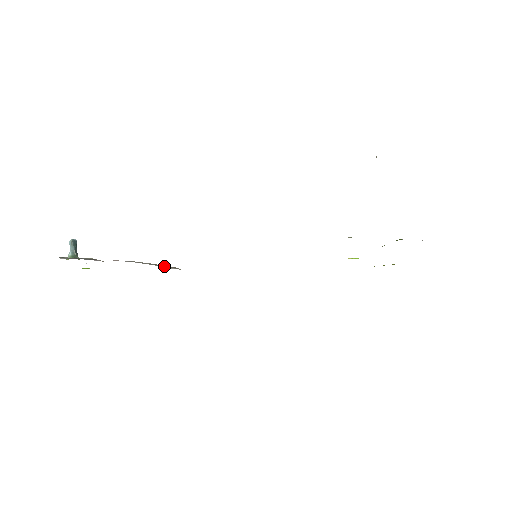
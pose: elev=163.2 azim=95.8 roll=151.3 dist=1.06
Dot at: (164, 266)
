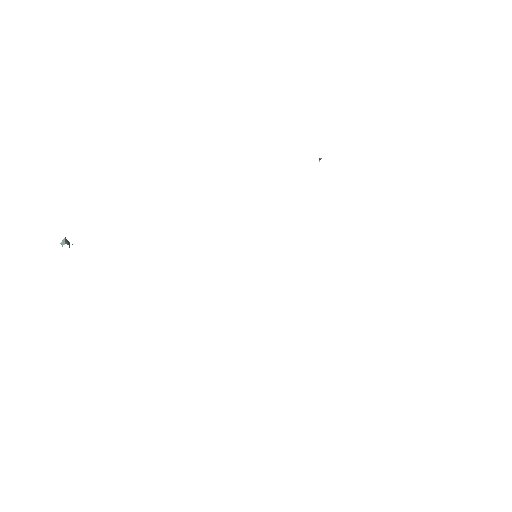
Dot at: occluded
